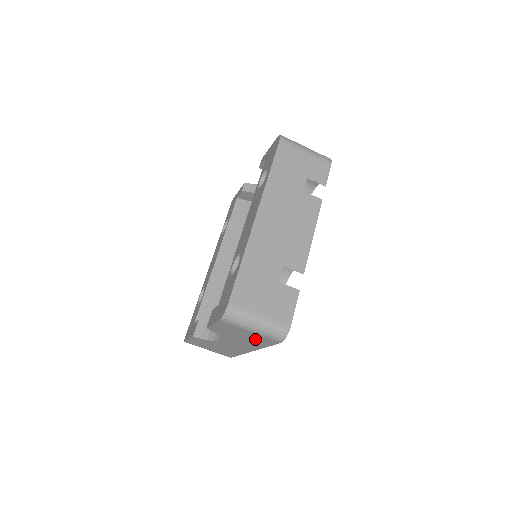
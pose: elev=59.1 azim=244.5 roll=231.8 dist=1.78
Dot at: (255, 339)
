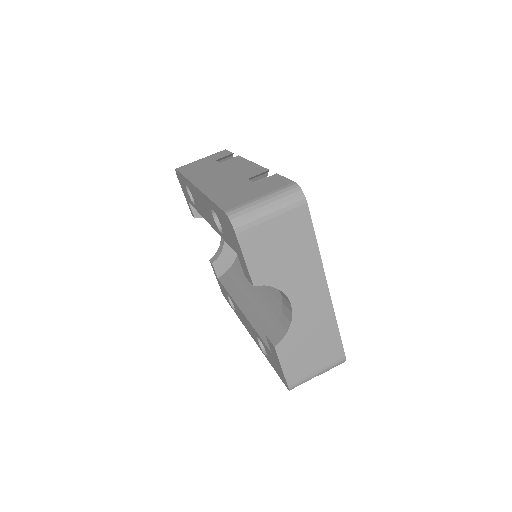
Dot at: (293, 236)
